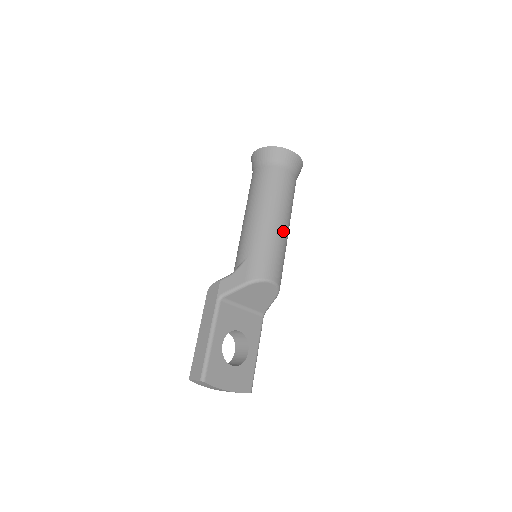
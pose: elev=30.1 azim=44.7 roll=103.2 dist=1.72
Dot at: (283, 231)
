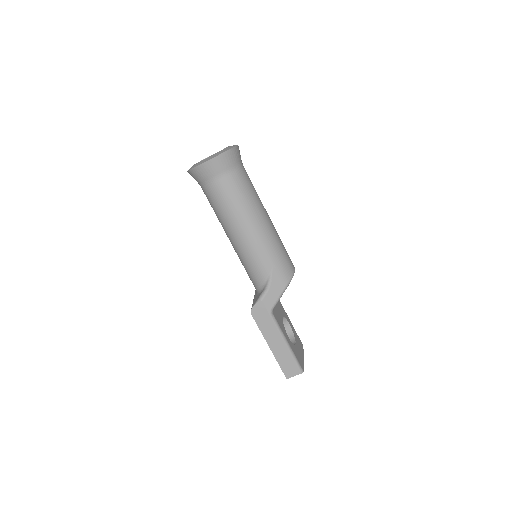
Dot at: occluded
